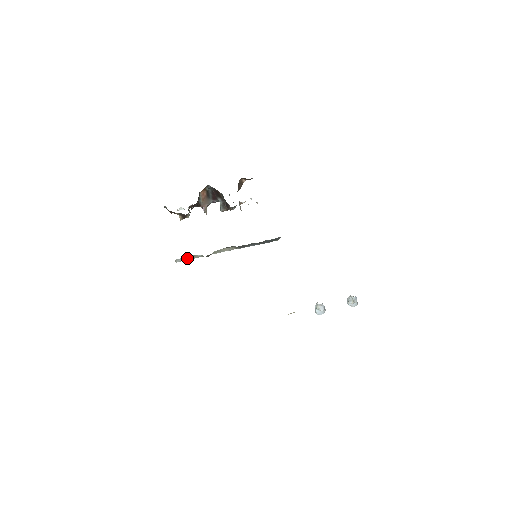
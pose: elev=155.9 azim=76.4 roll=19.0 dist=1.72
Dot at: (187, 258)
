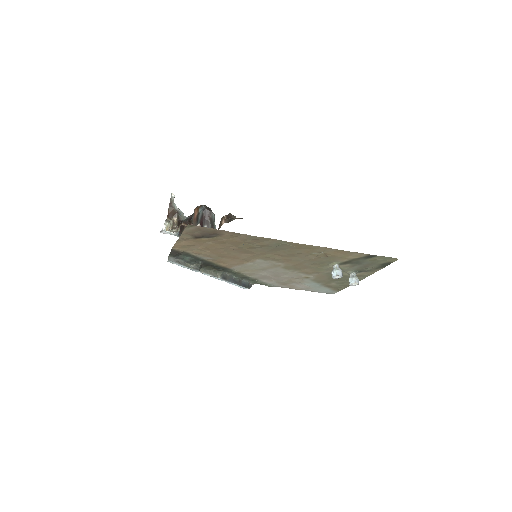
Dot at: (178, 262)
